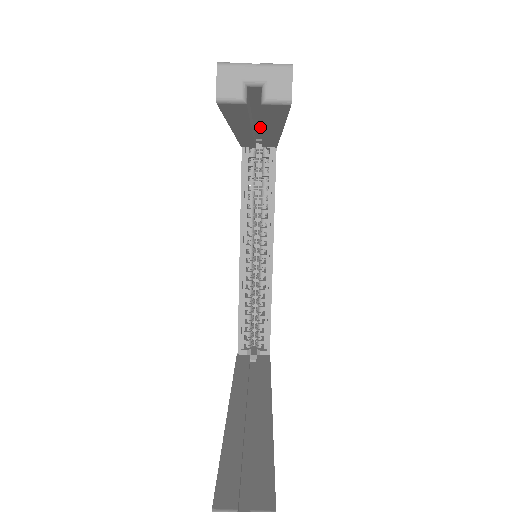
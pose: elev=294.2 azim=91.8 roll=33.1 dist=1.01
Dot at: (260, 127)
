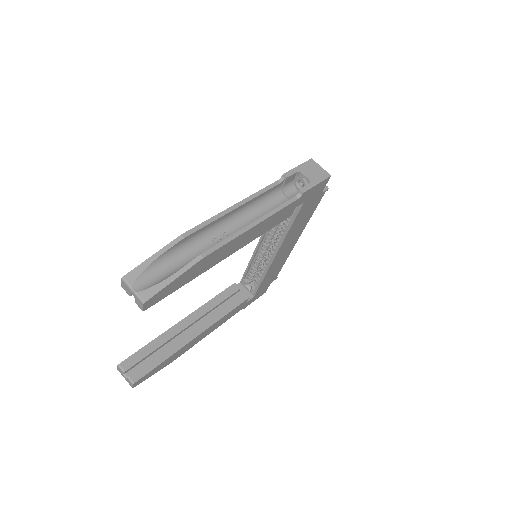
Dot at: occluded
